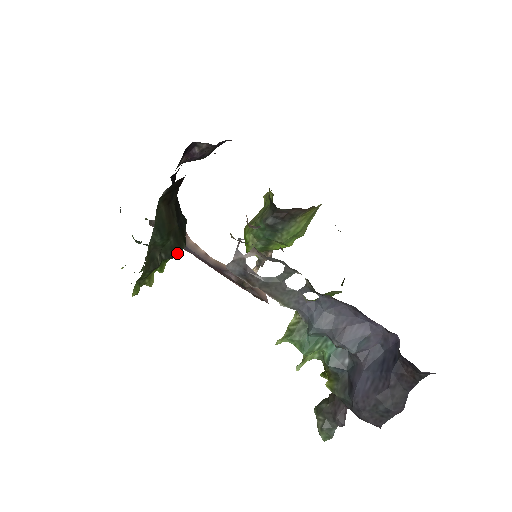
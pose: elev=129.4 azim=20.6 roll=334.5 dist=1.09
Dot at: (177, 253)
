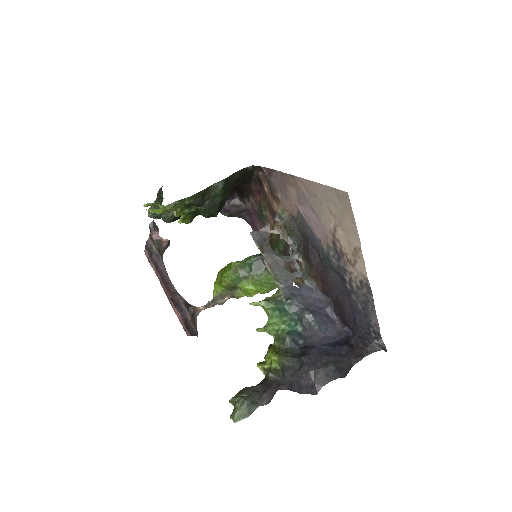
Dot at: (212, 213)
